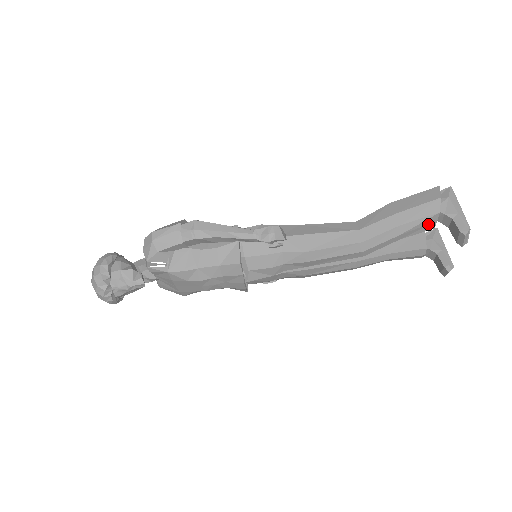
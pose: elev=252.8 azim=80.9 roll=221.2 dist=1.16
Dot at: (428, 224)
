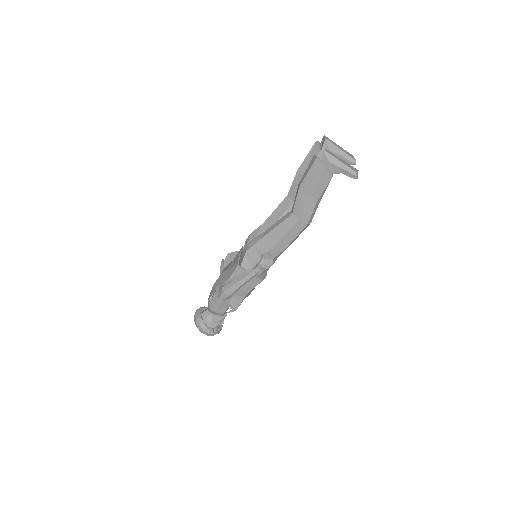
Dot at: occluded
